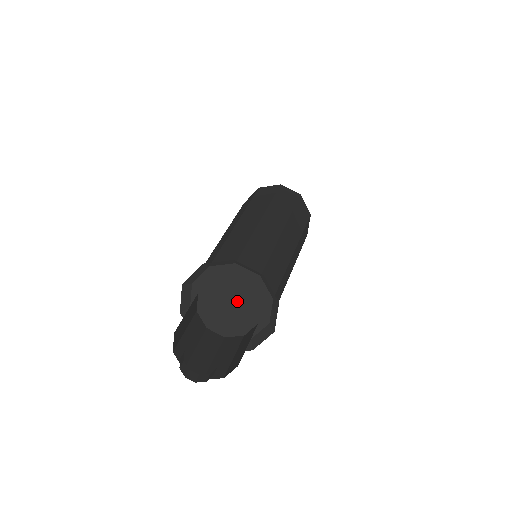
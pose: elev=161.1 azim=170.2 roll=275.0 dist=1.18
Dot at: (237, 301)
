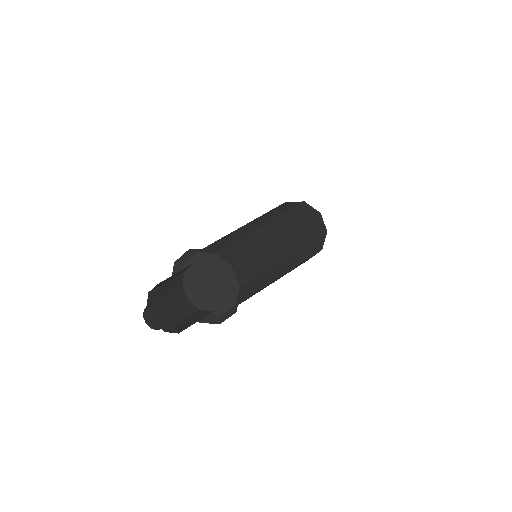
Dot at: (214, 287)
